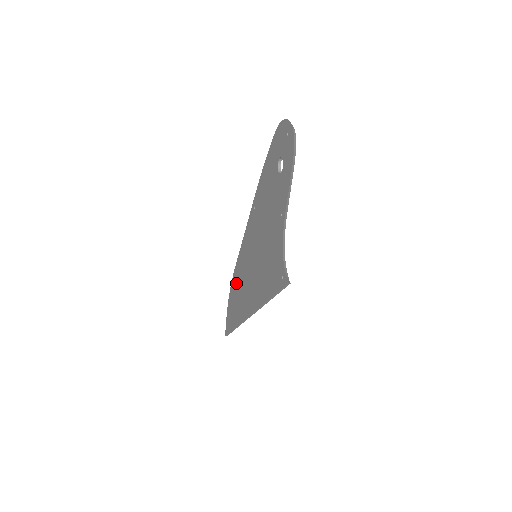
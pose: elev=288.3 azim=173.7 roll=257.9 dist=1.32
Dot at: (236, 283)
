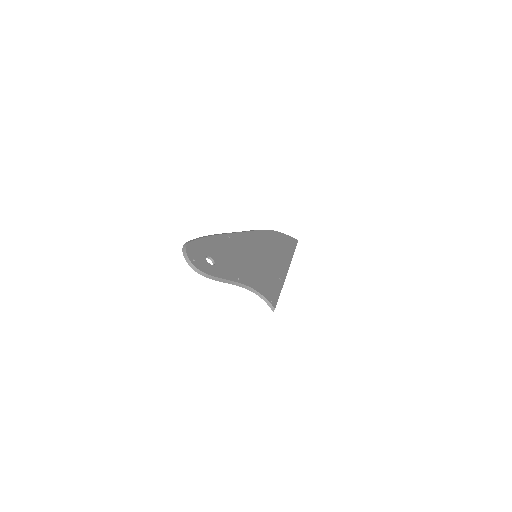
Dot at: occluded
